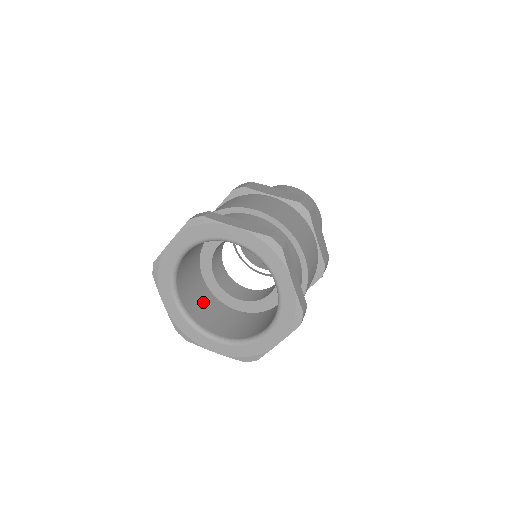
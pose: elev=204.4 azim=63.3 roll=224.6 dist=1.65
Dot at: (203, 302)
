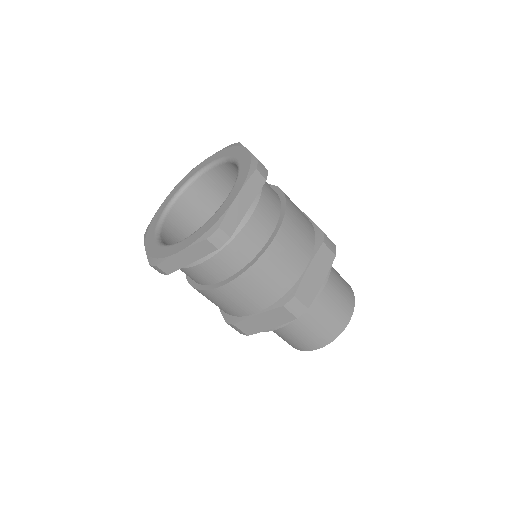
Dot at: occluded
